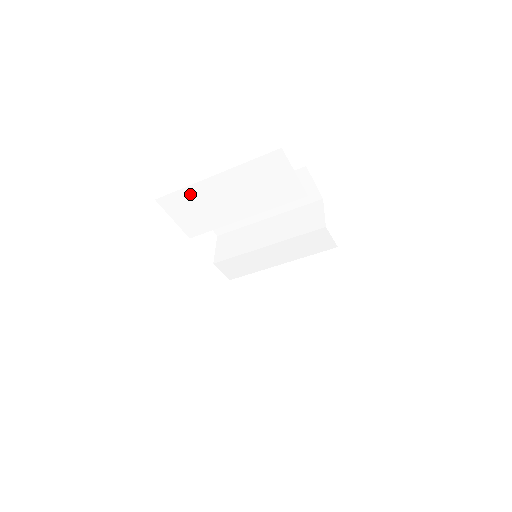
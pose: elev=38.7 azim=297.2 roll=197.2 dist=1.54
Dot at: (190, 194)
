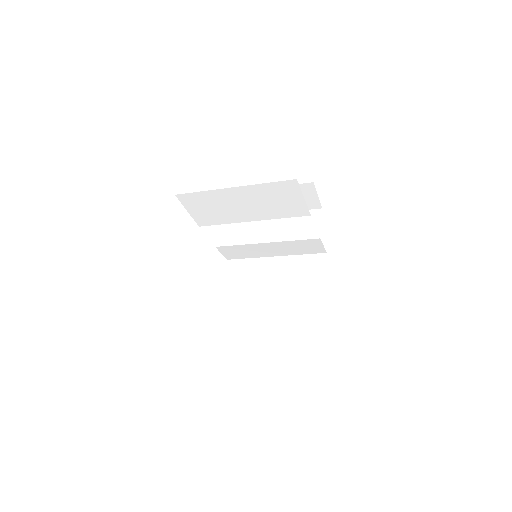
Dot at: (207, 196)
